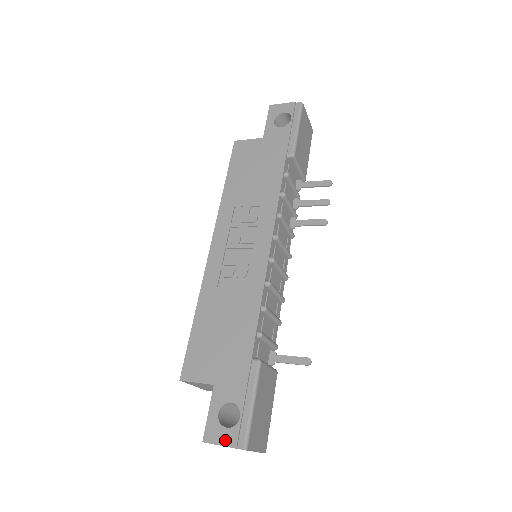
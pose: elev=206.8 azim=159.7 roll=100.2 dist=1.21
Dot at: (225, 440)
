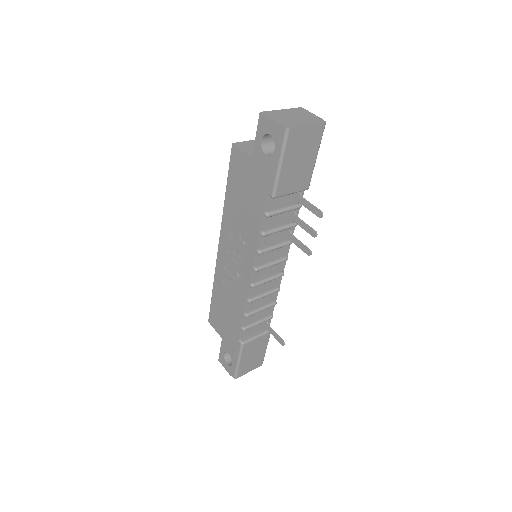
Dot at: (226, 368)
